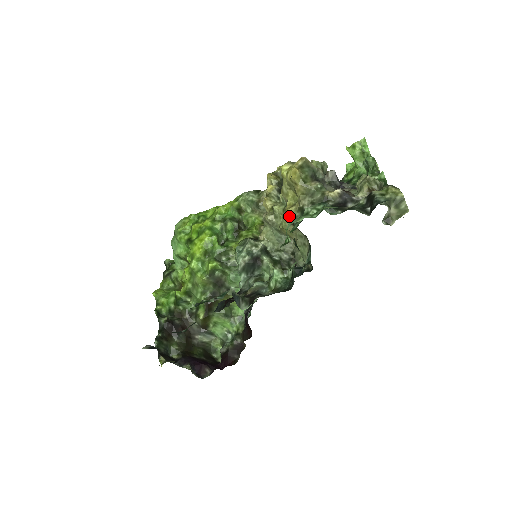
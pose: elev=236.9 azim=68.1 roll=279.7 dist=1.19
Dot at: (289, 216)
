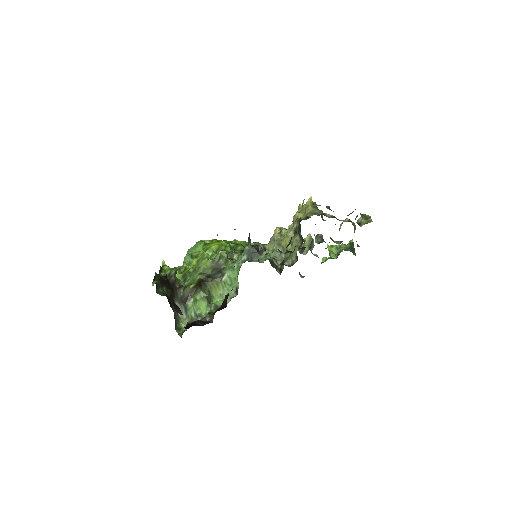
Dot at: (298, 219)
